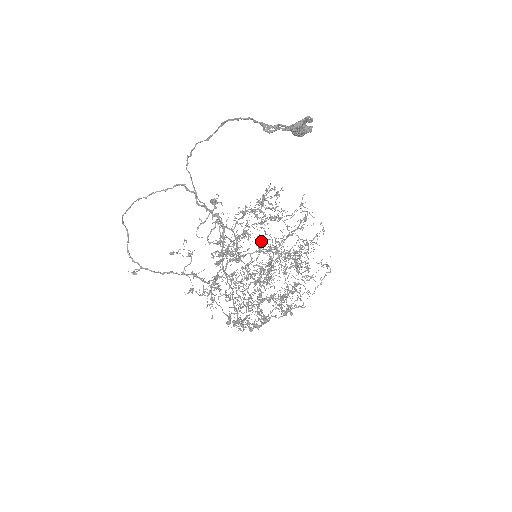
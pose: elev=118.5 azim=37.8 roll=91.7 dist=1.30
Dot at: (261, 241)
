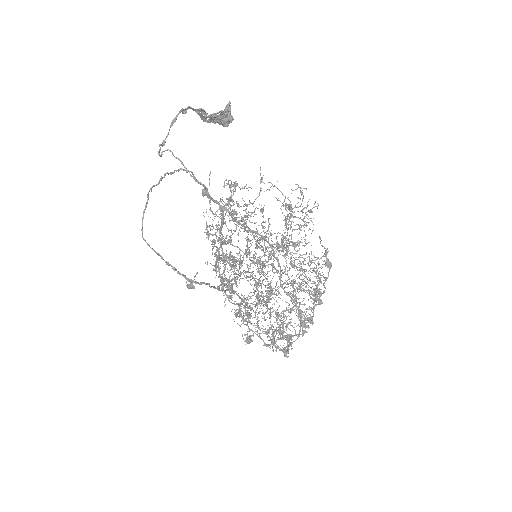
Dot at: (226, 287)
